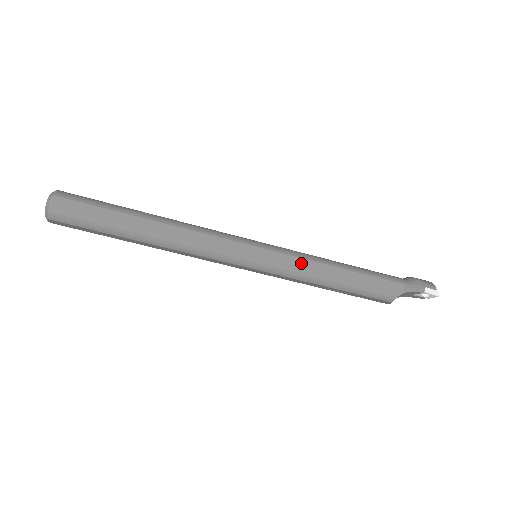
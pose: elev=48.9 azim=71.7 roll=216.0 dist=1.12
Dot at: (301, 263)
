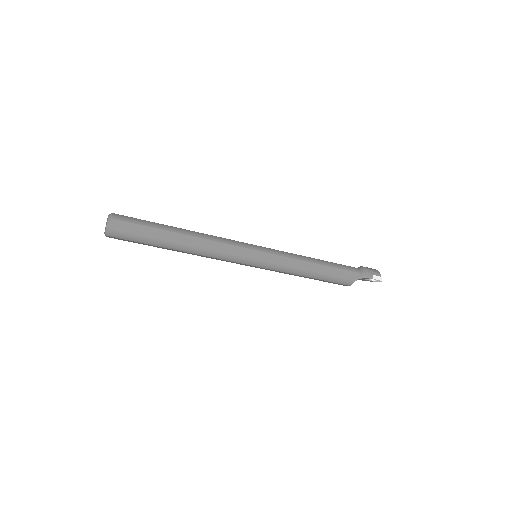
Dot at: (289, 261)
